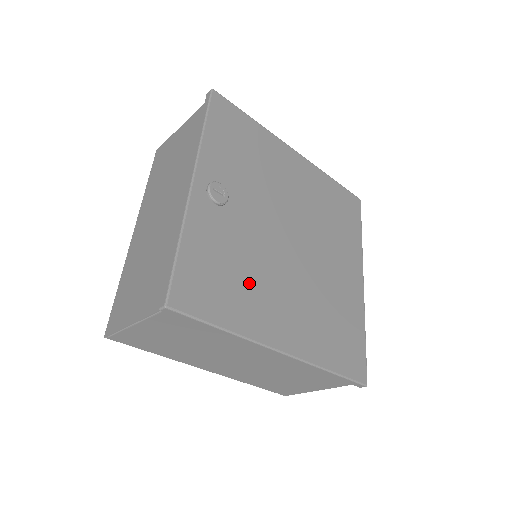
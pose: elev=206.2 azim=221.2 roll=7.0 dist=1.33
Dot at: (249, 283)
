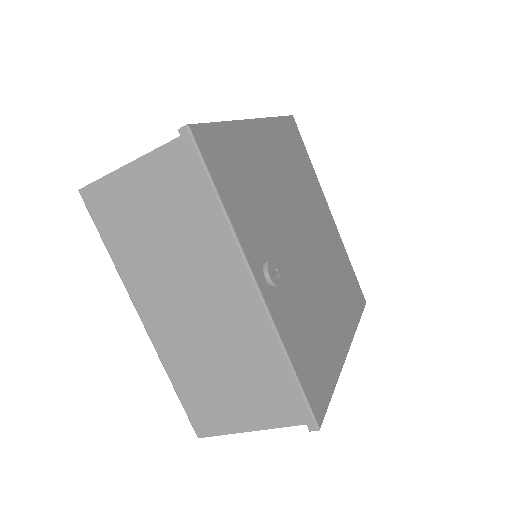
Dot at: (319, 327)
